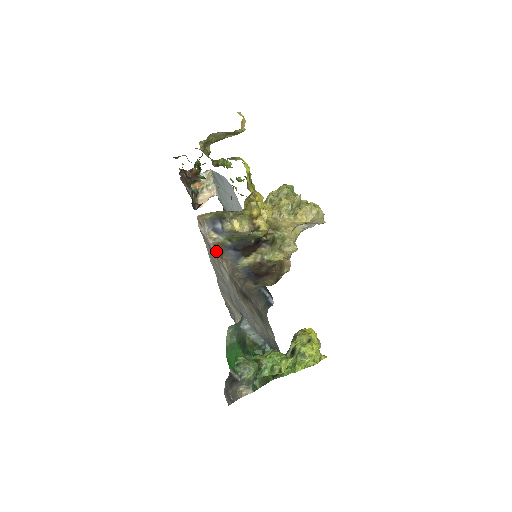
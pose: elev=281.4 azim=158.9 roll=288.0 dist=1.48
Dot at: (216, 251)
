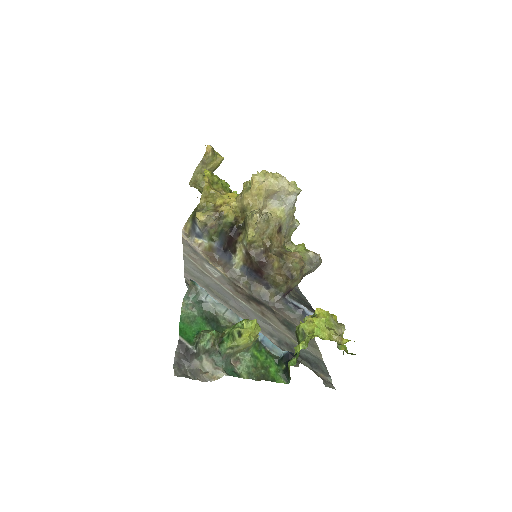
Dot at: (207, 256)
